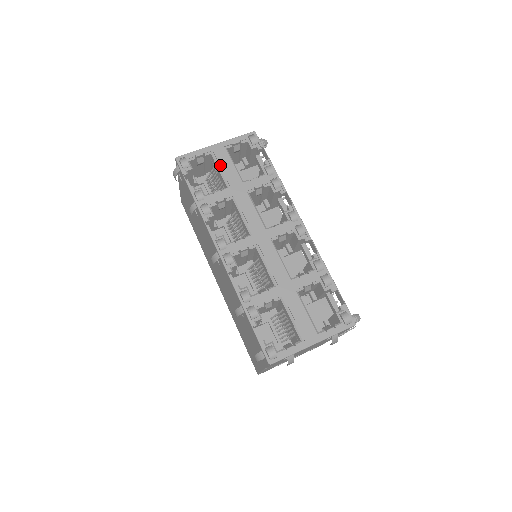
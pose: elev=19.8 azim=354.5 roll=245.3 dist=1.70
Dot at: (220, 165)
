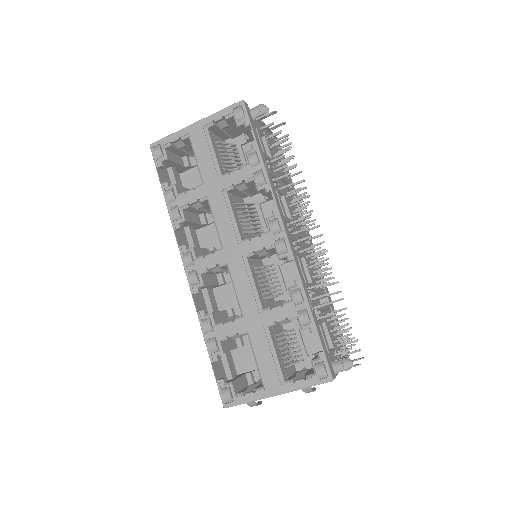
Dot at: (196, 153)
